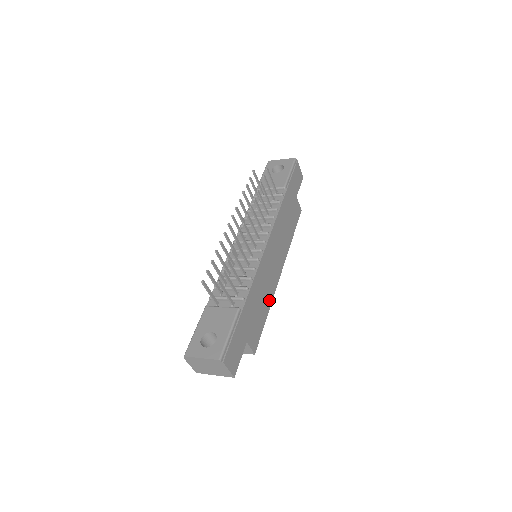
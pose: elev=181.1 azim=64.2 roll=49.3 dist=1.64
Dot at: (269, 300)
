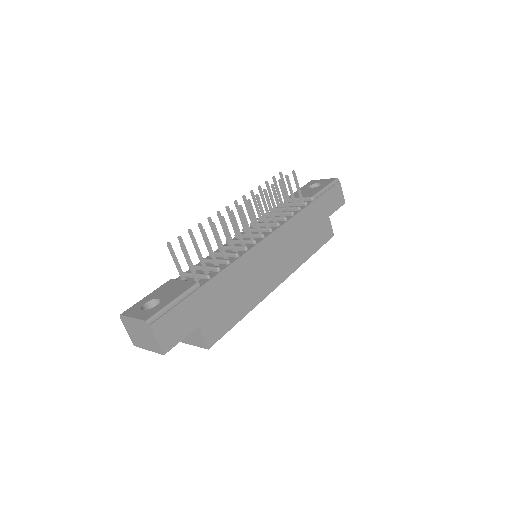
Dot at: (252, 302)
